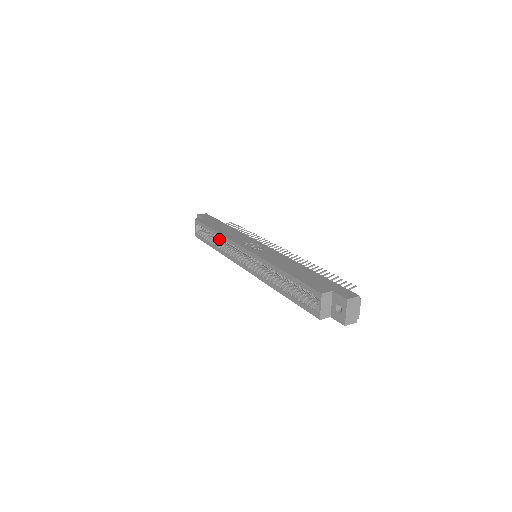
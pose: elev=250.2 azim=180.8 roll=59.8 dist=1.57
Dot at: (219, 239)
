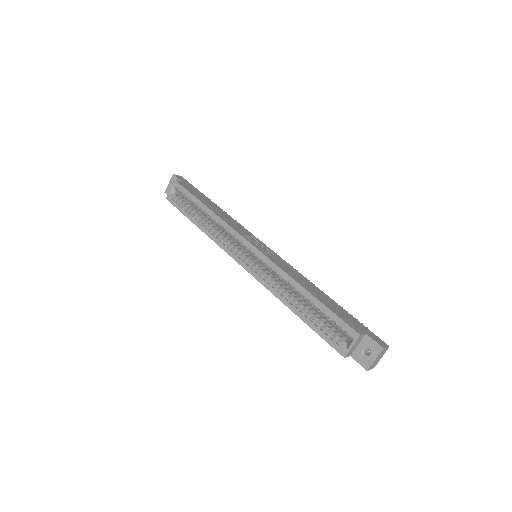
Dot at: (204, 216)
